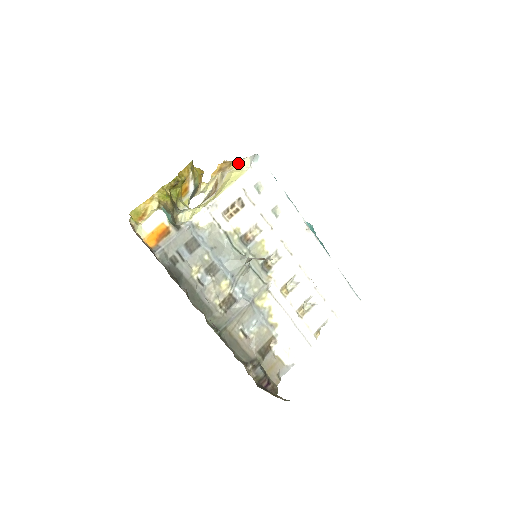
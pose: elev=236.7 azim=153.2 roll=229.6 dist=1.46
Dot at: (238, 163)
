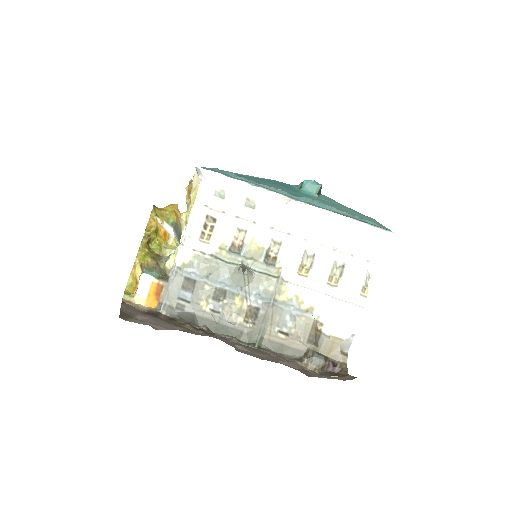
Dot at: (192, 182)
